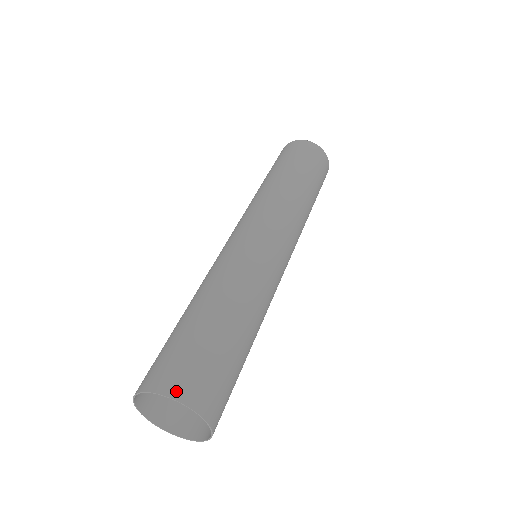
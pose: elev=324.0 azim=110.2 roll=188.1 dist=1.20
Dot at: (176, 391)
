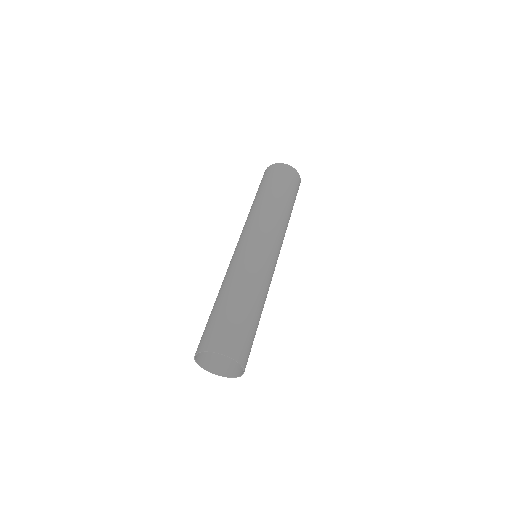
Dot at: (225, 350)
